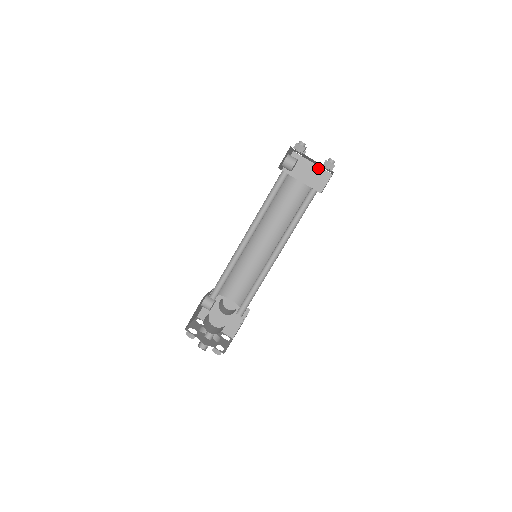
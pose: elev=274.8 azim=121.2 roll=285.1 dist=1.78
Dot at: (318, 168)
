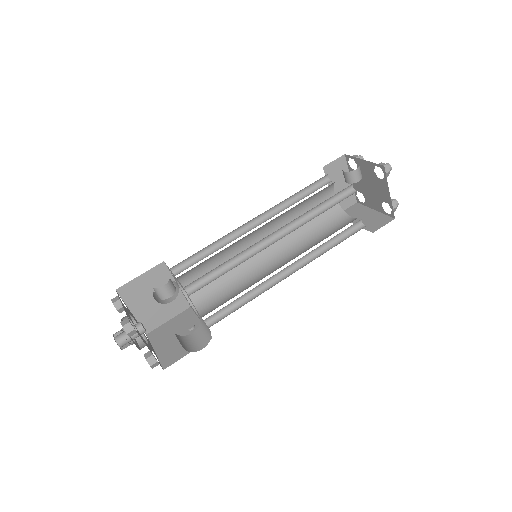
Dot at: occluded
